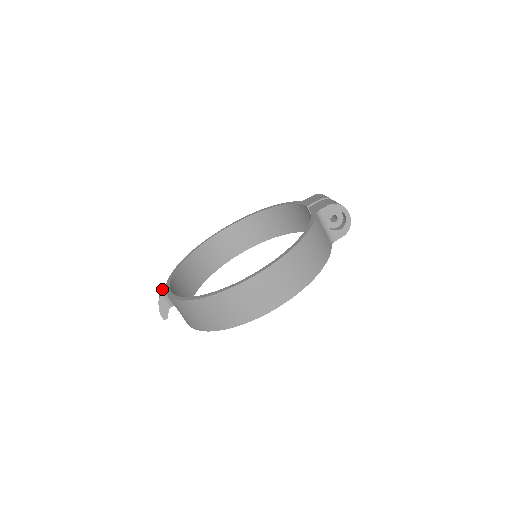
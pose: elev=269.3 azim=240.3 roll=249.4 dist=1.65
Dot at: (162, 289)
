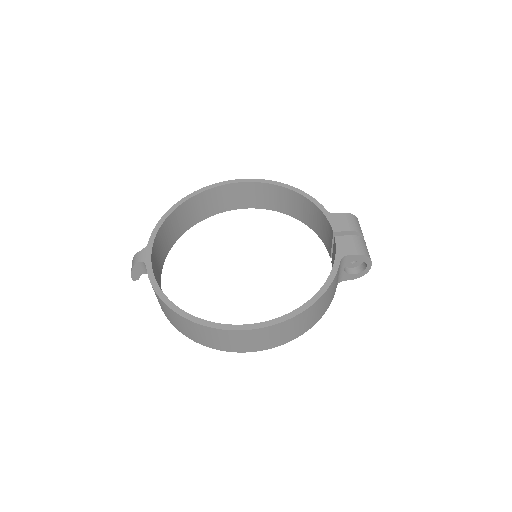
Dot at: (141, 252)
